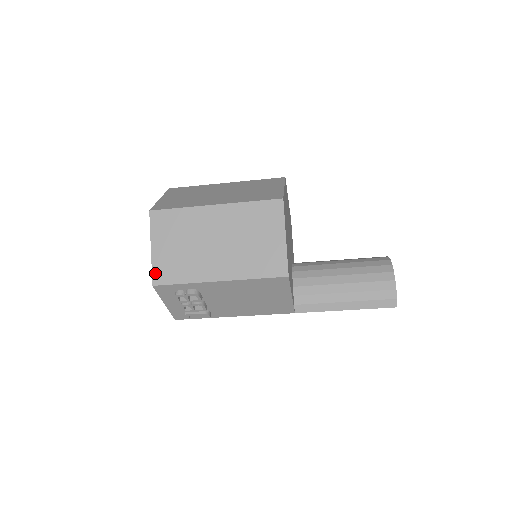
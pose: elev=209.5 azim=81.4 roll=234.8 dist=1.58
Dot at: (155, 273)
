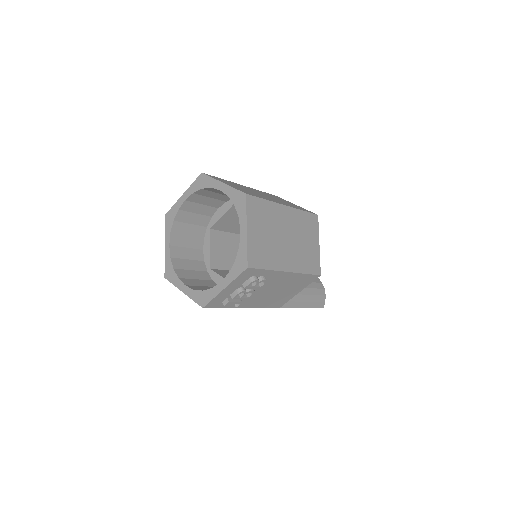
Dot at: (250, 255)
